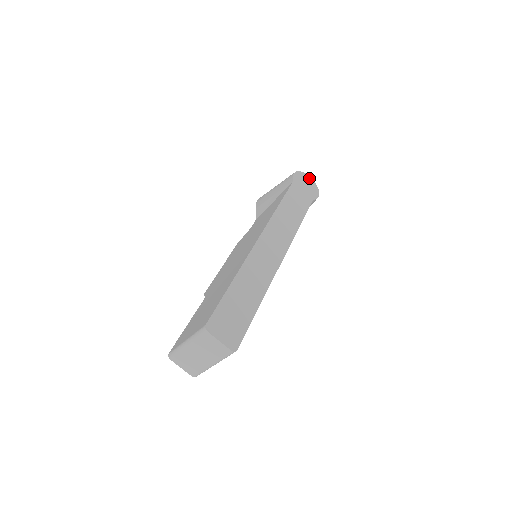
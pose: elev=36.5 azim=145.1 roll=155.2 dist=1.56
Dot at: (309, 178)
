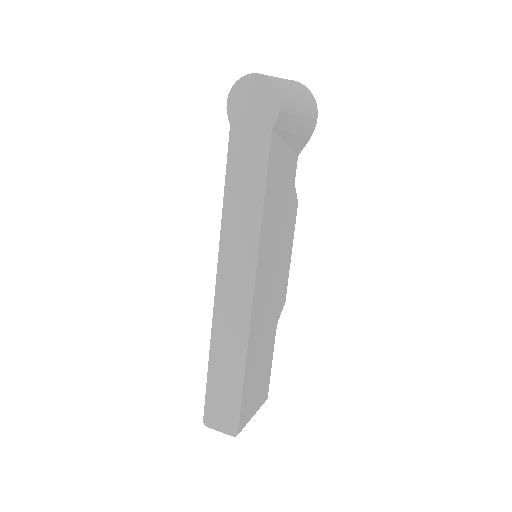
Dot at: (254, 79)
